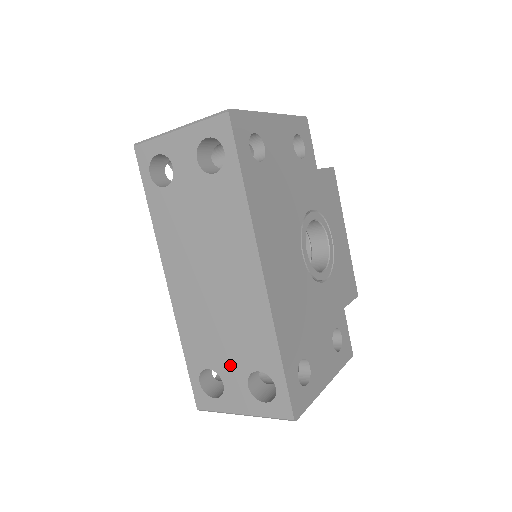
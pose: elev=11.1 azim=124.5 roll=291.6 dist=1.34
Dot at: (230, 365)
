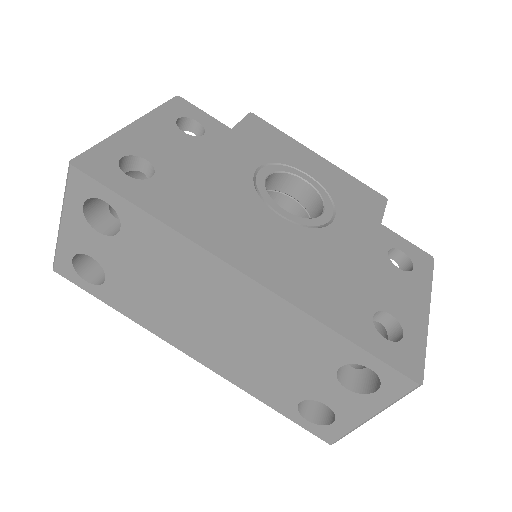
Dot at: (312, 383)
